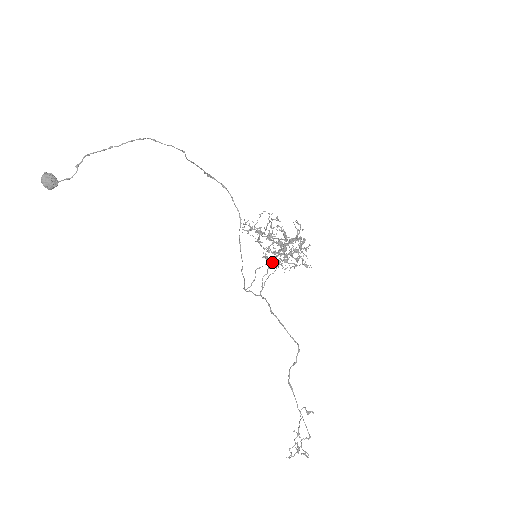
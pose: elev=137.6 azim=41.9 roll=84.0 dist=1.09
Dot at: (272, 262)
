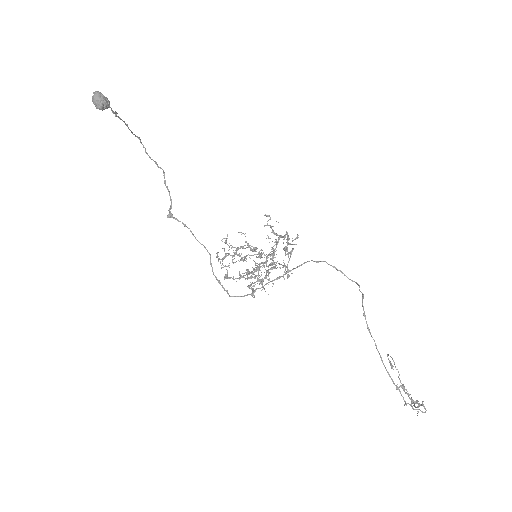
Dot at: (267, 266)
